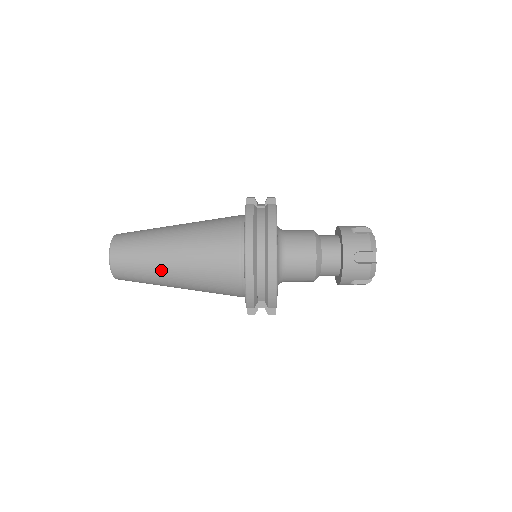
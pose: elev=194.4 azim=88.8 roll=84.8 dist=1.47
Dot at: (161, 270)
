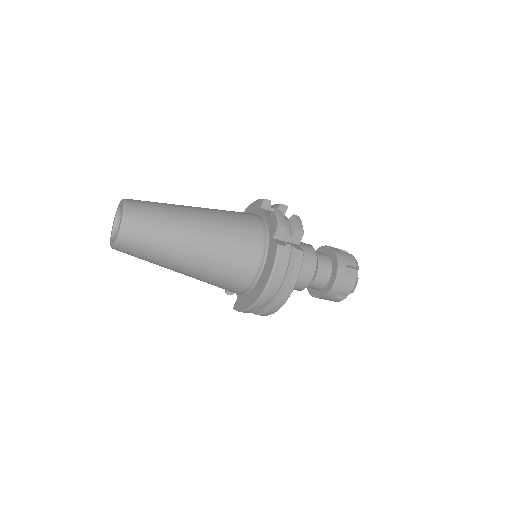
Dot at: (169, 266)
